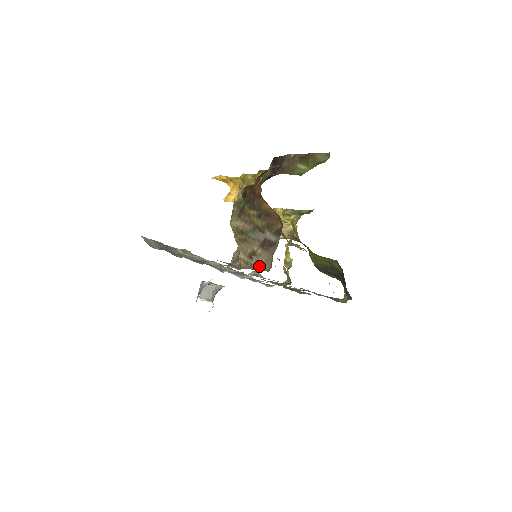
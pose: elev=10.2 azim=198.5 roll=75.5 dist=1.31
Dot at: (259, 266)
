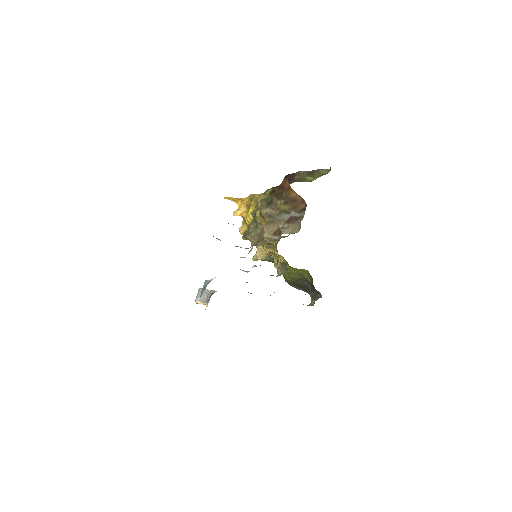
Dot at: occluded
